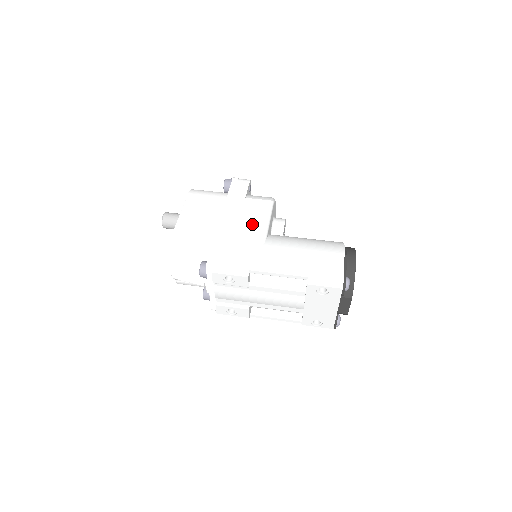
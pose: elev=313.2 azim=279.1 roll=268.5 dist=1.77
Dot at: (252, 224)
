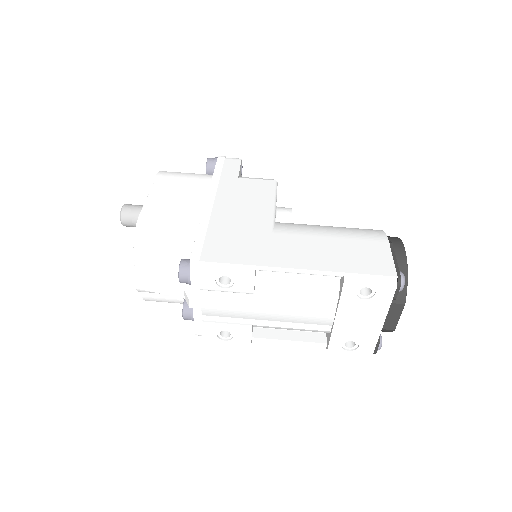
Dot at: (252, 207)
